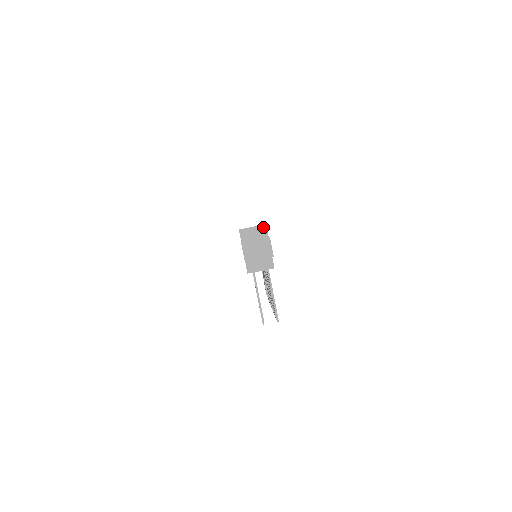
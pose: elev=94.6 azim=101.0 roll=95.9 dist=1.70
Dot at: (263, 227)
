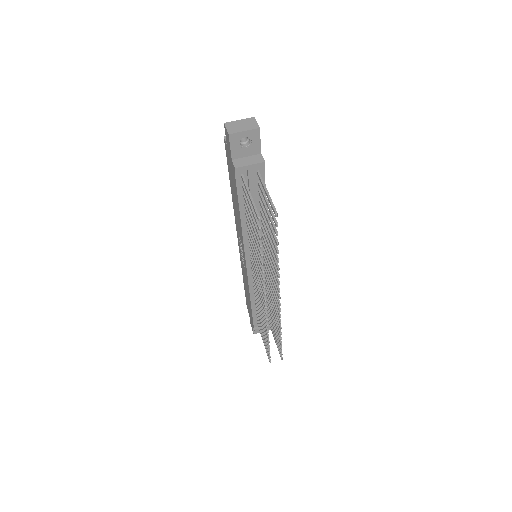
Dot at: occluded
